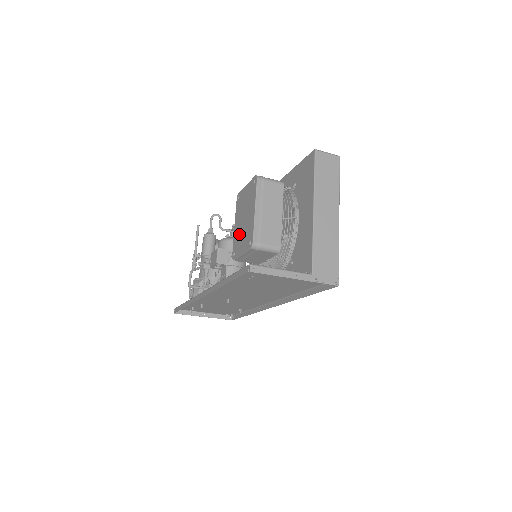
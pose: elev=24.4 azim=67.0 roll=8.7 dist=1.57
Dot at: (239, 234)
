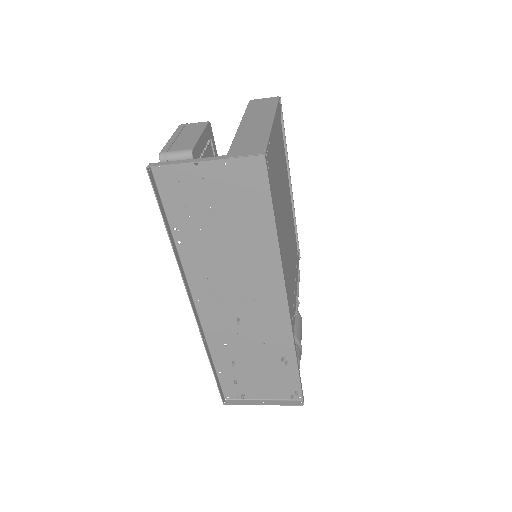
Dot at: occluded
